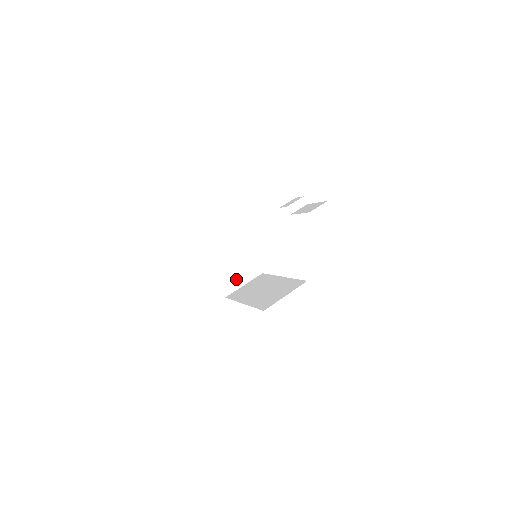
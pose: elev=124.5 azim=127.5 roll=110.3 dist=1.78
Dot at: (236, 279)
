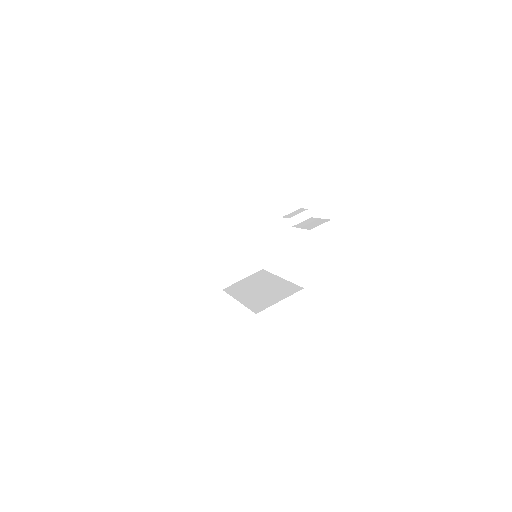
Dot at: (235, 272)
